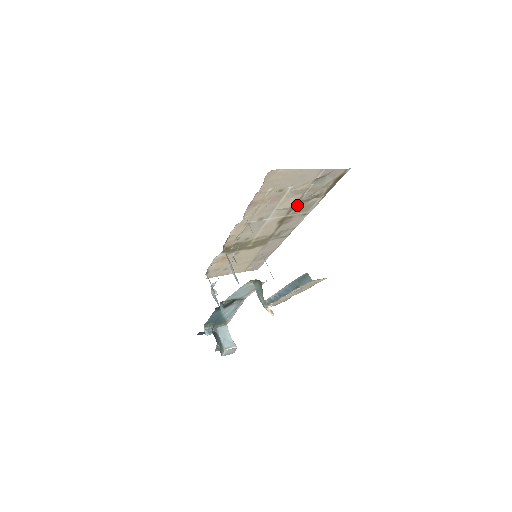
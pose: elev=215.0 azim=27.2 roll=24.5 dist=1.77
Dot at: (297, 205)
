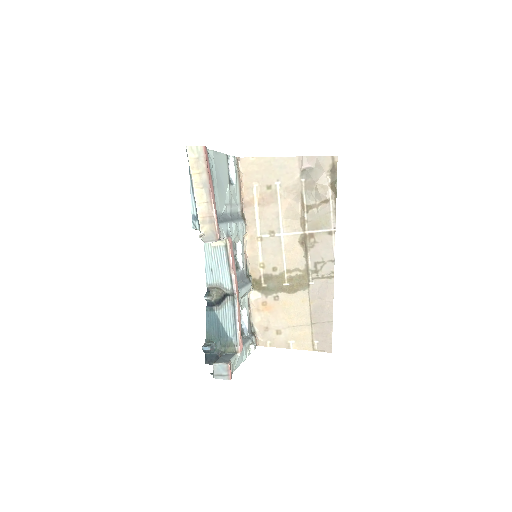
Dot at: (307, 214)
